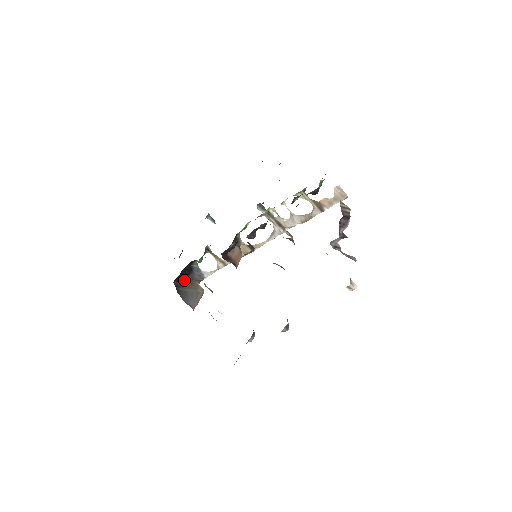
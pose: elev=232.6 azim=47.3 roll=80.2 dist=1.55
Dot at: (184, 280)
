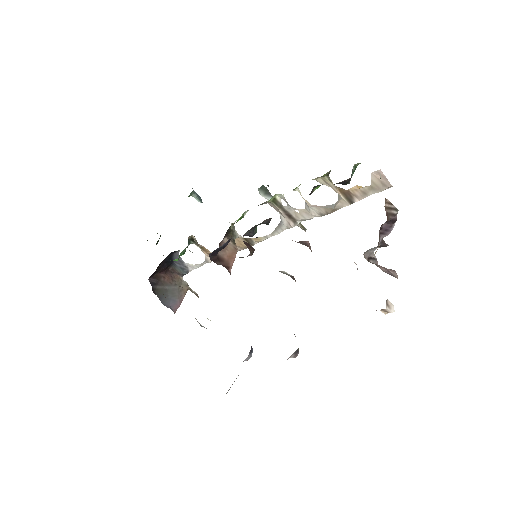
Dot at: (163, 275)
